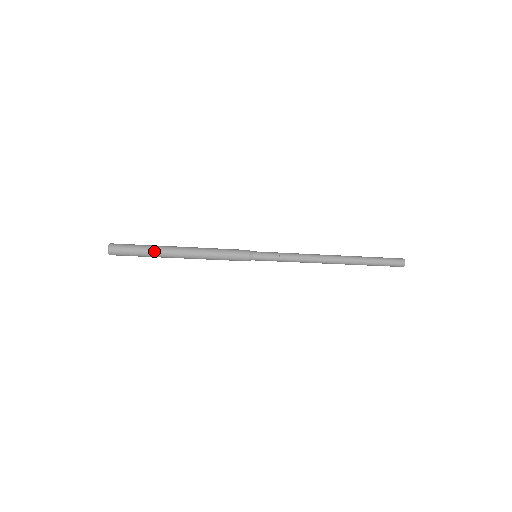
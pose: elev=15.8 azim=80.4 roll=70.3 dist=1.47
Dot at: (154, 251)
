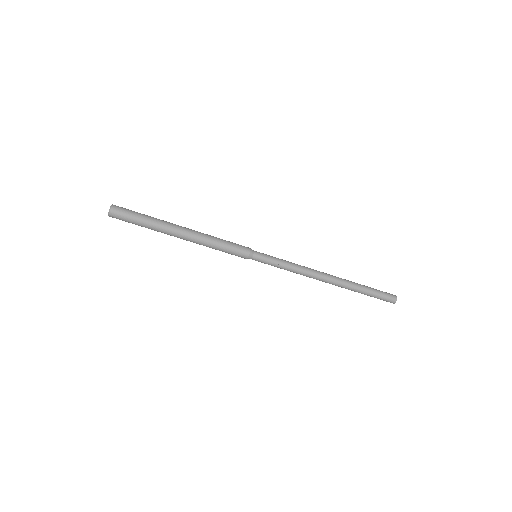
Dot at: (156, 225)
